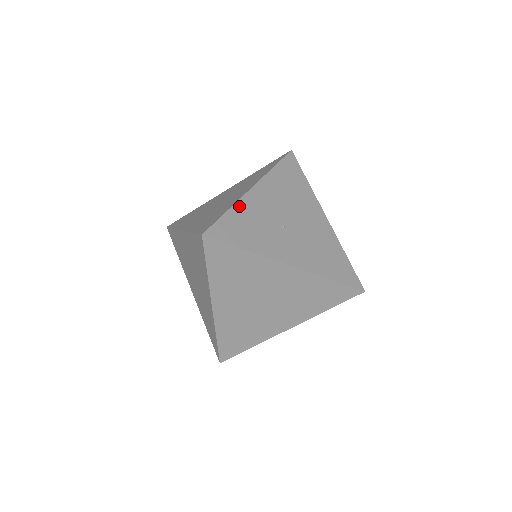
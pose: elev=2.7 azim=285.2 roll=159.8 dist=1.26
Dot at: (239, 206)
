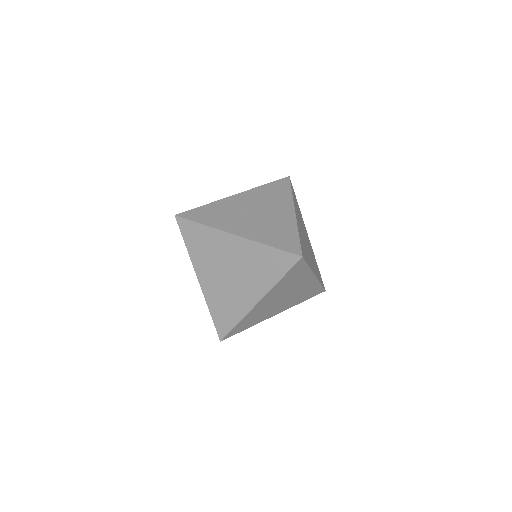
Dot at: (215, 203)
